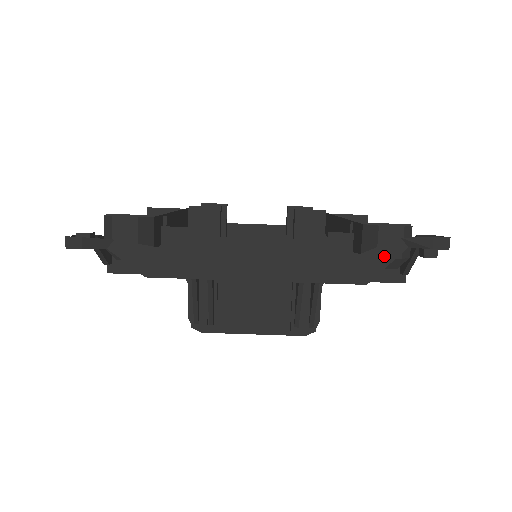
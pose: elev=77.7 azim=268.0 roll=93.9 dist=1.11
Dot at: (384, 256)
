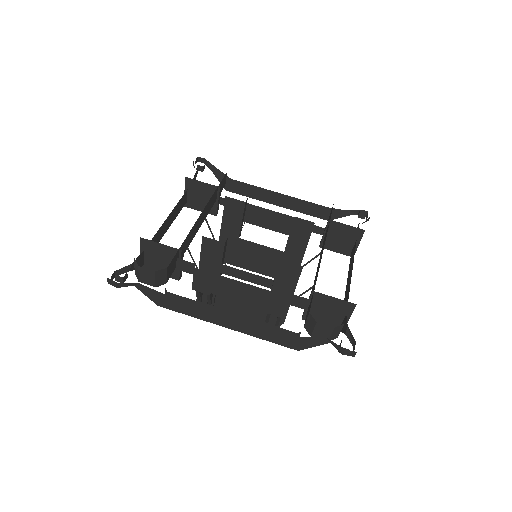
Dot at: (313, 342)
